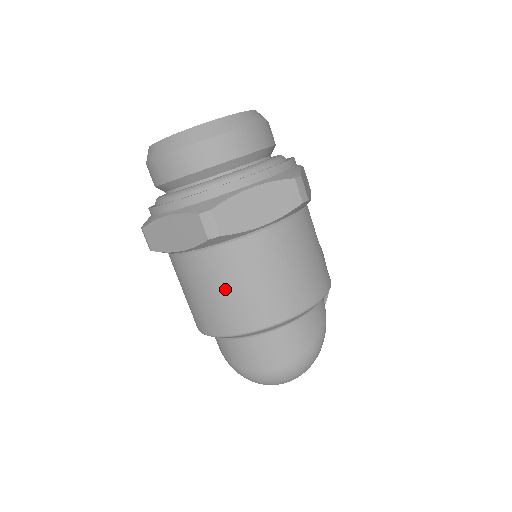
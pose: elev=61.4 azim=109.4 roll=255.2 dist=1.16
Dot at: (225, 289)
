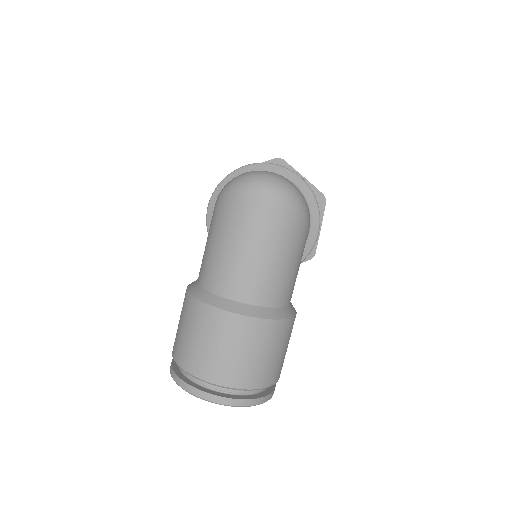
Dot at: occluded
